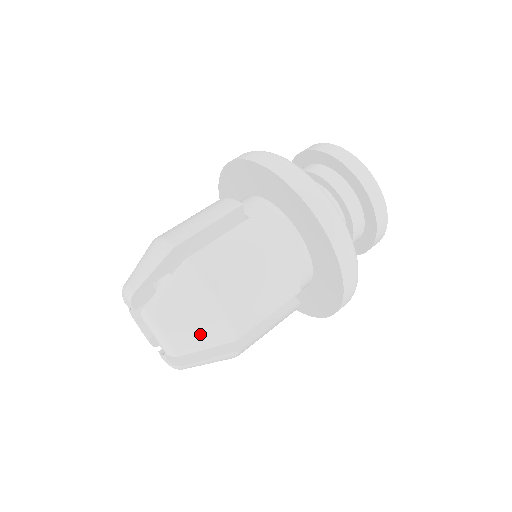
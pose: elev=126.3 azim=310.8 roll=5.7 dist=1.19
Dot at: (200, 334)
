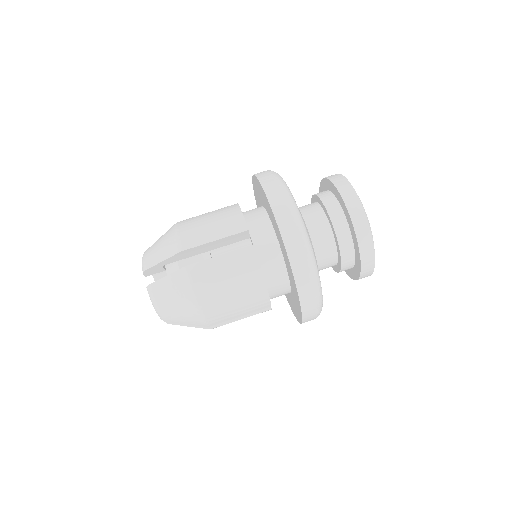
Dot at: (182, 317)
